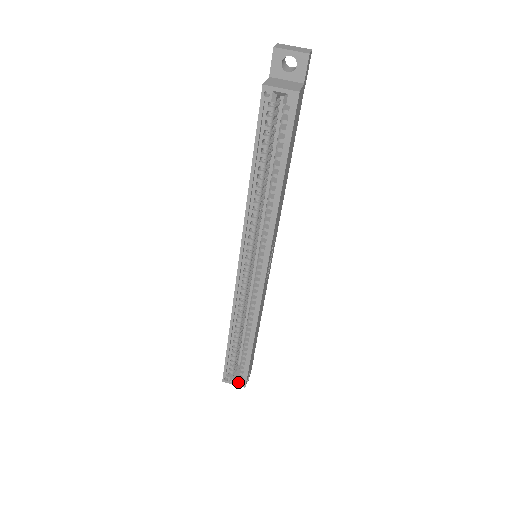
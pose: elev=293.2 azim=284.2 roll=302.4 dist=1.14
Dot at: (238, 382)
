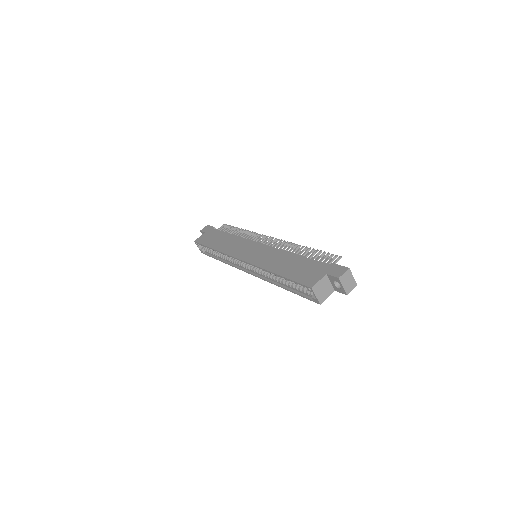
Dot at: (201, 249)
